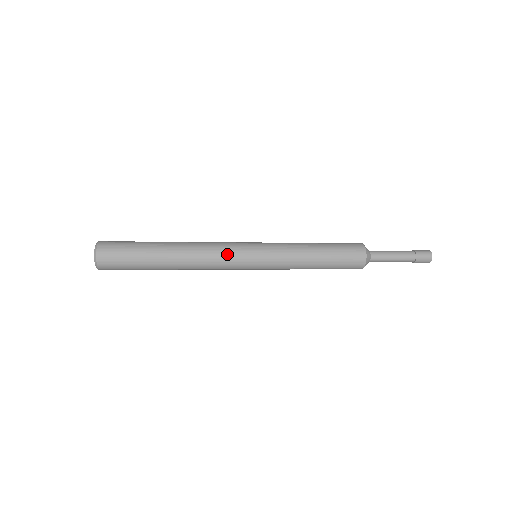
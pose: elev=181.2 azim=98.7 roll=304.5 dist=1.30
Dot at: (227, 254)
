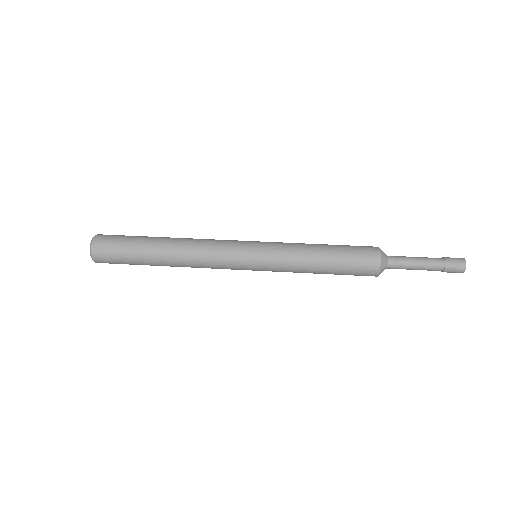
Dot at: (222, 252)
